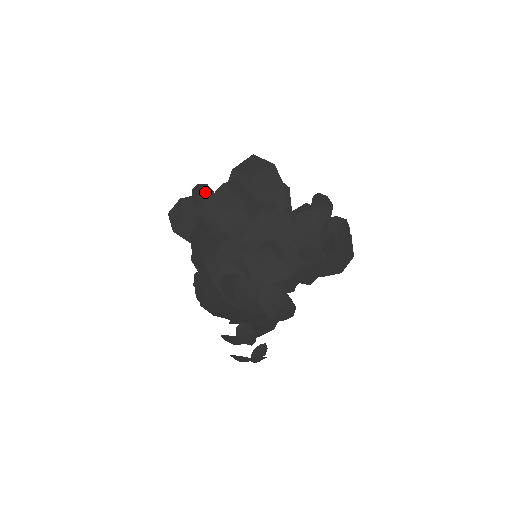
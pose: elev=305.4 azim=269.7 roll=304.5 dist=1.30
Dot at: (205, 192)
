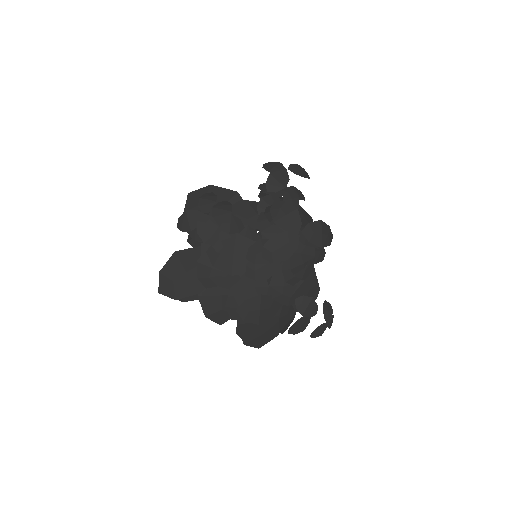
Dot at: (190, 216)
